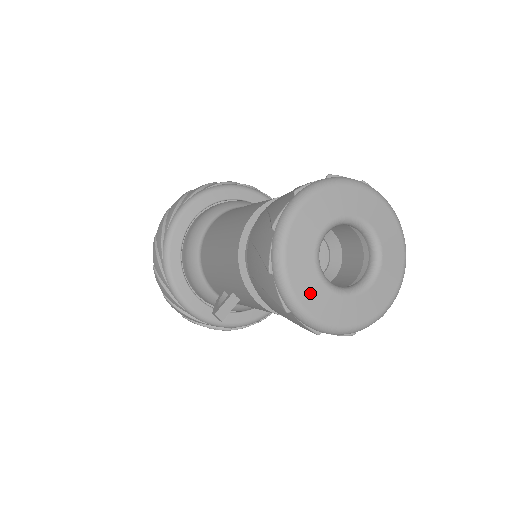
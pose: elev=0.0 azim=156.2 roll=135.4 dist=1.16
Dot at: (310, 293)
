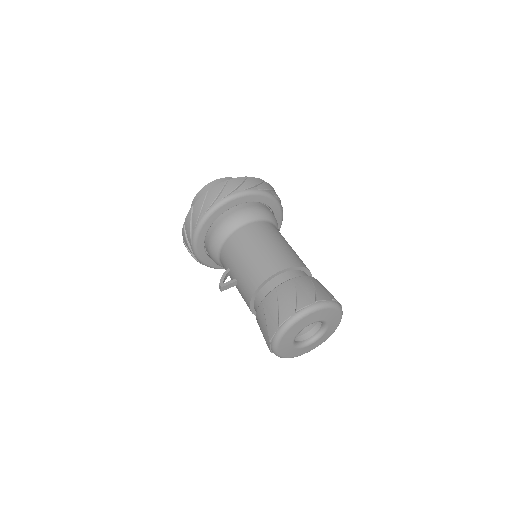
Dot at: (285, 342)
